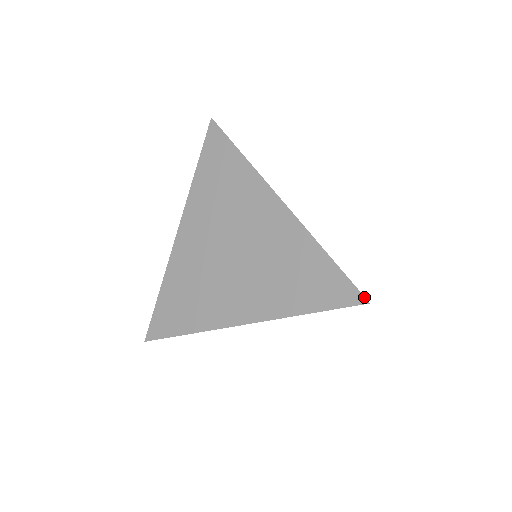
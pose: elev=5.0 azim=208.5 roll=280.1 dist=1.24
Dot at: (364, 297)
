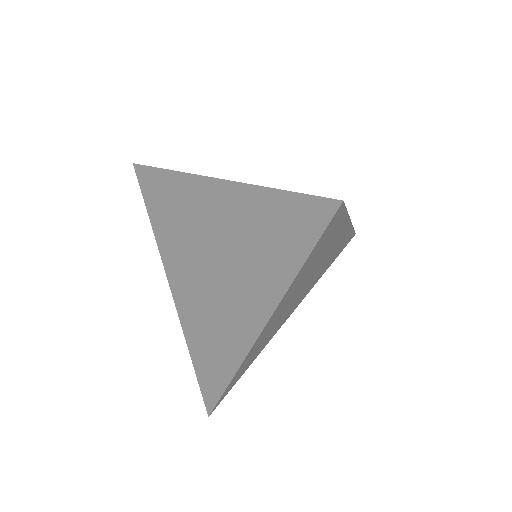
Dot at: (333, 200)
